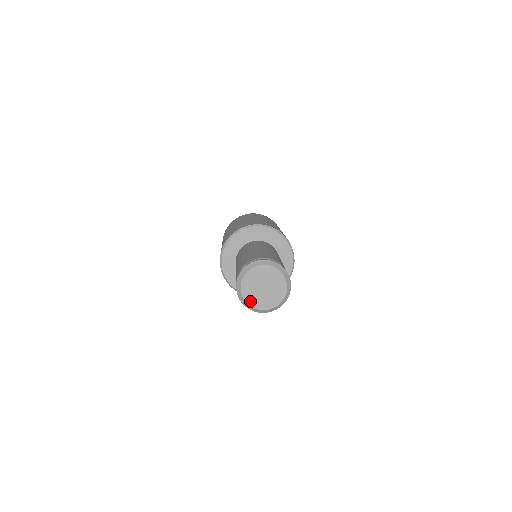
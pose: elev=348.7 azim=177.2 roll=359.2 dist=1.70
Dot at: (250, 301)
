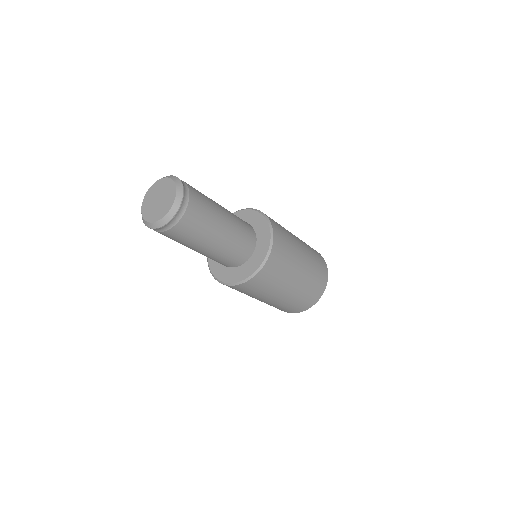
Dot at: (153, 219)
